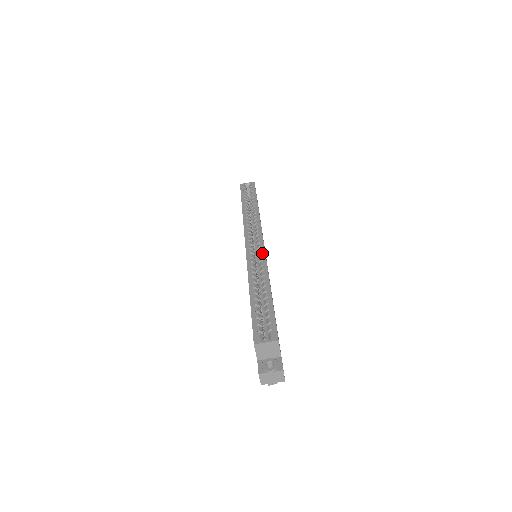
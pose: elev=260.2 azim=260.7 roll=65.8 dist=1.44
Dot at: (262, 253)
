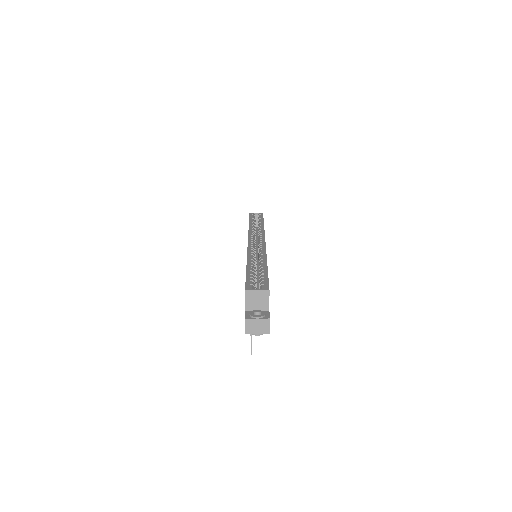
Dot at: (263, 246)
